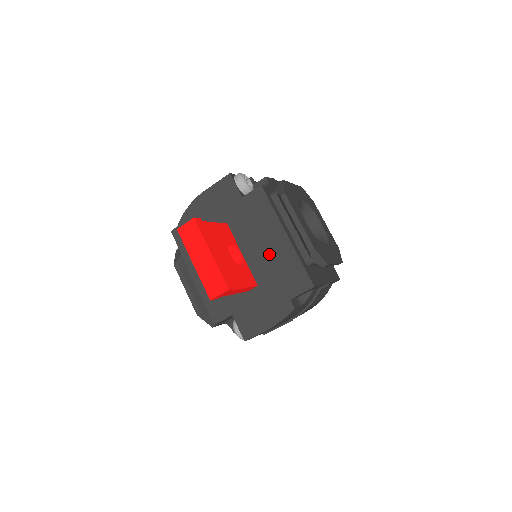
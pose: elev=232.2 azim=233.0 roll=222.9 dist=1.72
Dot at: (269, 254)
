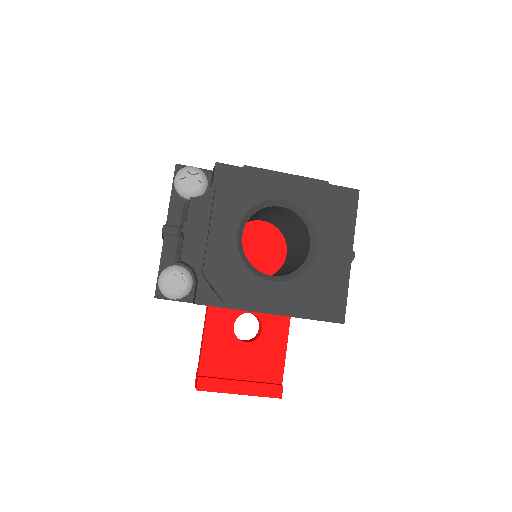
Dot at: occluded
